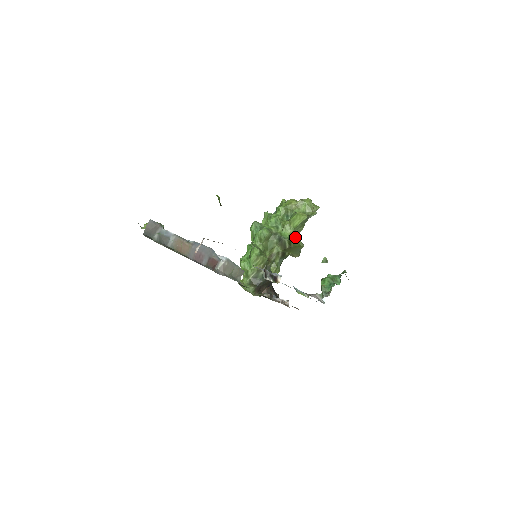
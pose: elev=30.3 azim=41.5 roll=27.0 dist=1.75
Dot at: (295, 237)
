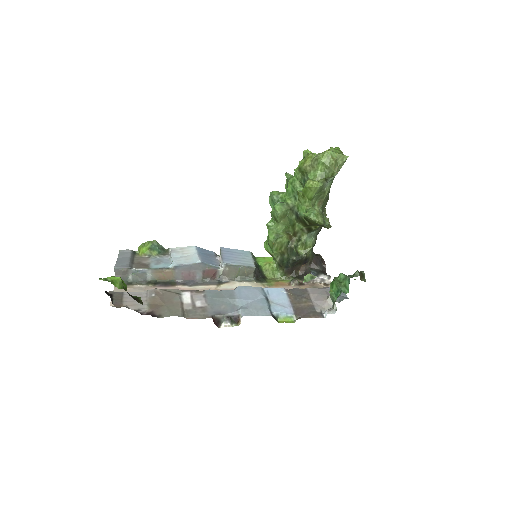
Dot at: (309, 216)
